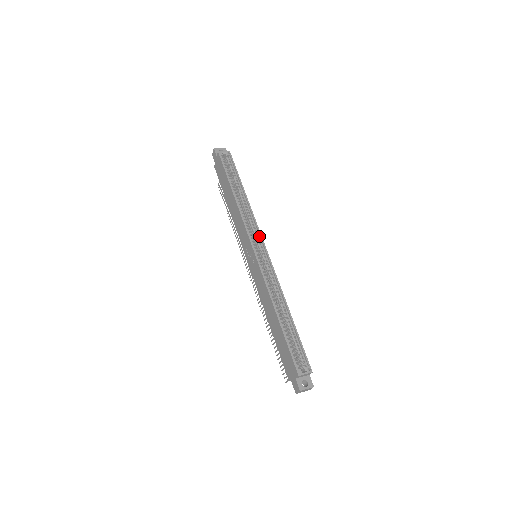
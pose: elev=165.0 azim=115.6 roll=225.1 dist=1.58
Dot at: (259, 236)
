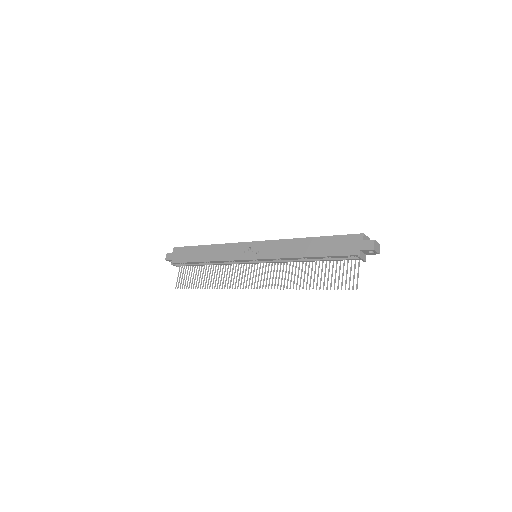
Dot at: occluded
